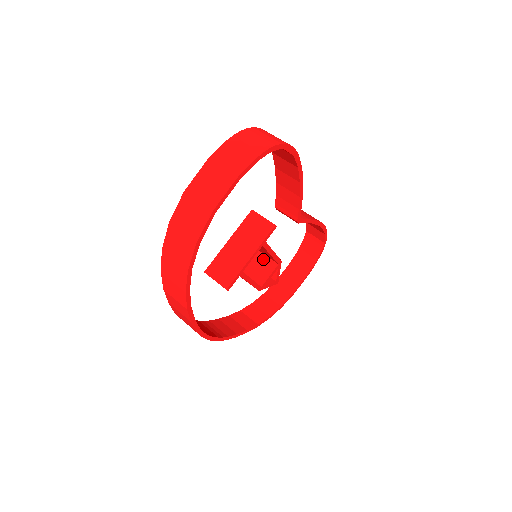
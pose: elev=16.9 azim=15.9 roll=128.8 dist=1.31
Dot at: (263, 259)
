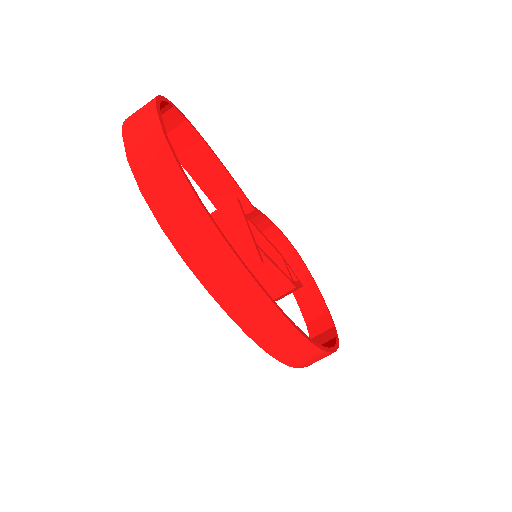
Dot at: occluded
